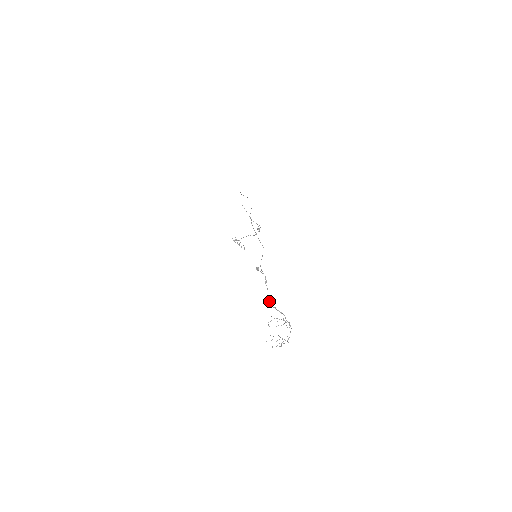
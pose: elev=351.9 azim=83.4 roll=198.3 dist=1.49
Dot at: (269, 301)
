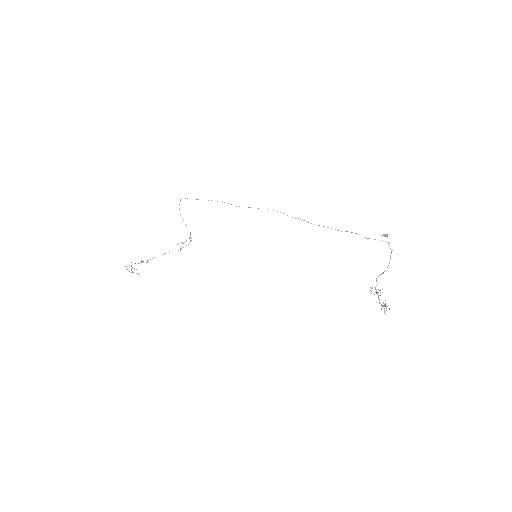
Dot at: occluded
